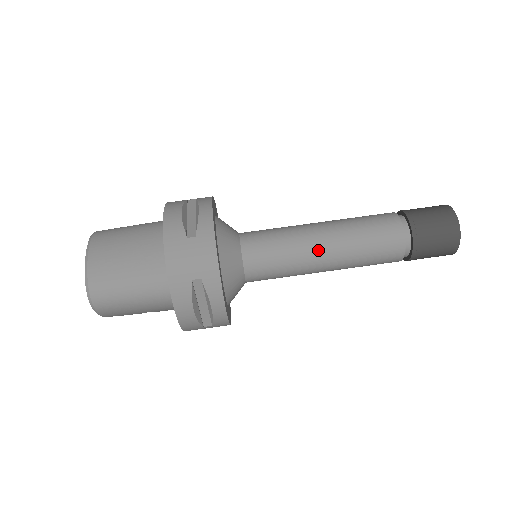
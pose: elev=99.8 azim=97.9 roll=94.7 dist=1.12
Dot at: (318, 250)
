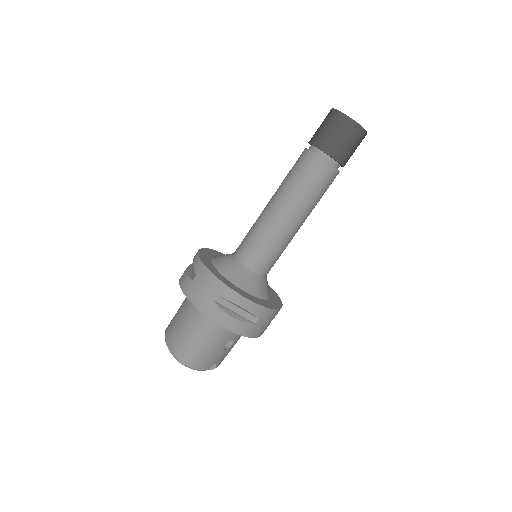
Dot at: (276, 216)
